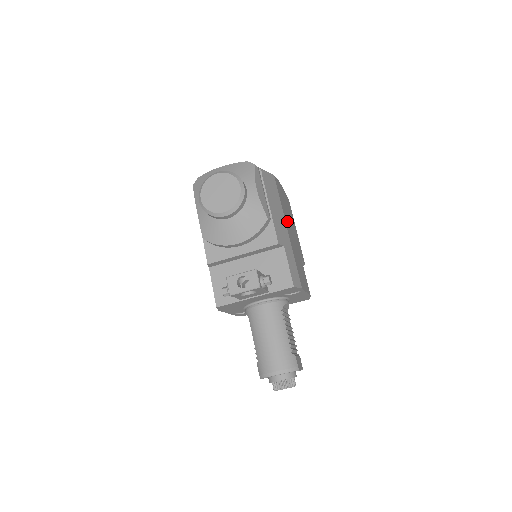
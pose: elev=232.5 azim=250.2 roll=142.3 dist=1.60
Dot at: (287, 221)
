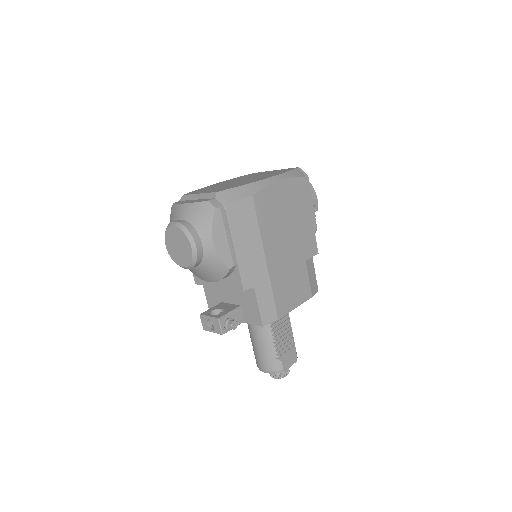
Dot at: (273, 240)
